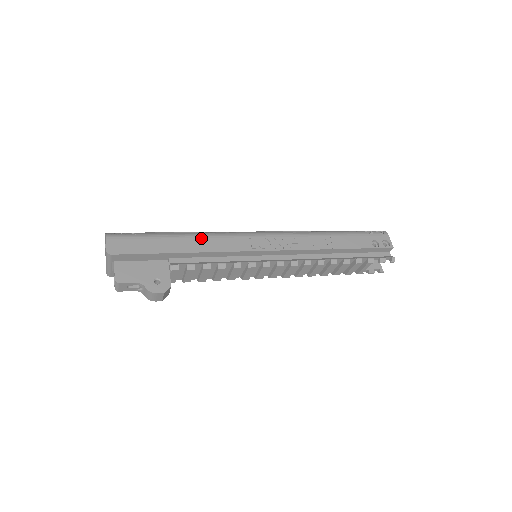
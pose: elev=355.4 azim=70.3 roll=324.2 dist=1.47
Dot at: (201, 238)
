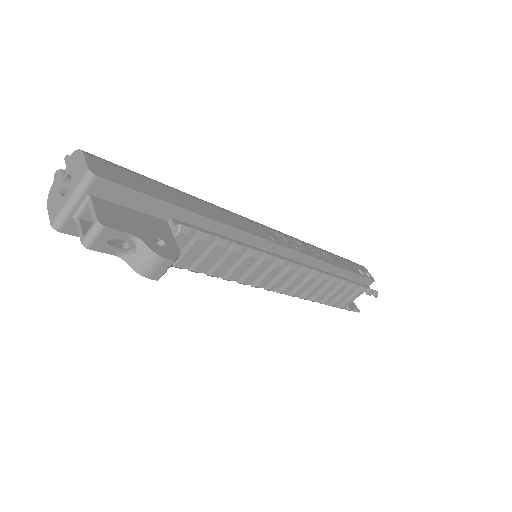
Dot at: (209, 205)
